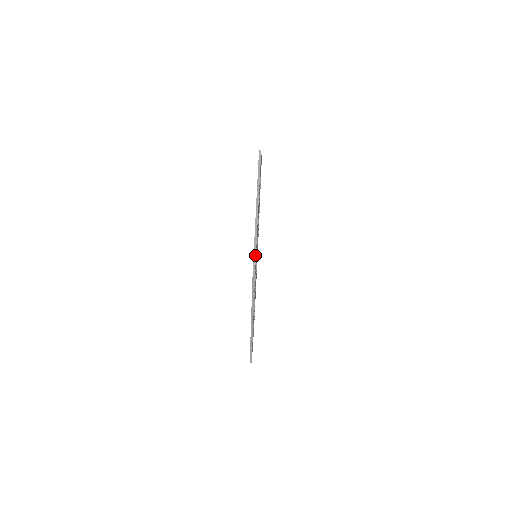
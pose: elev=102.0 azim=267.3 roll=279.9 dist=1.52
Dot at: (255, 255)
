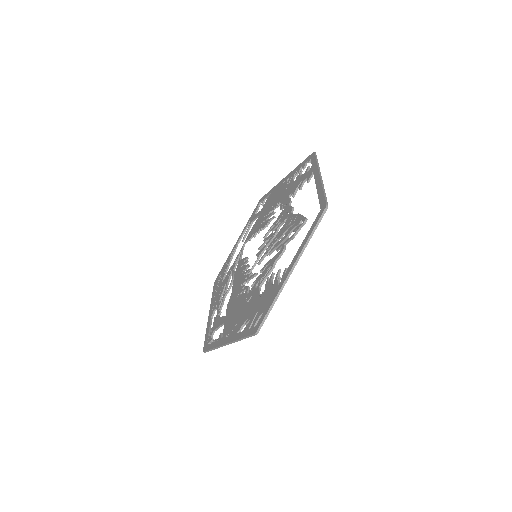
Dot at: occluded
